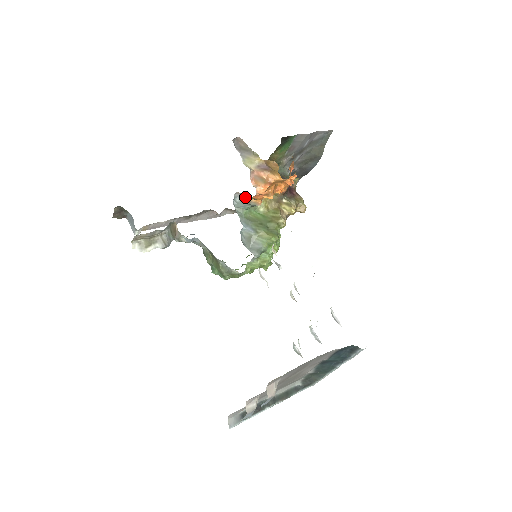
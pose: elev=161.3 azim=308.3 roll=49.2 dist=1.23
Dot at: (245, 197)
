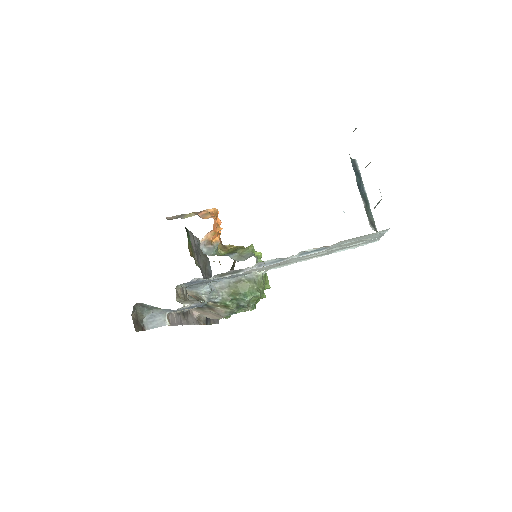
Dot at: (207, 243)
